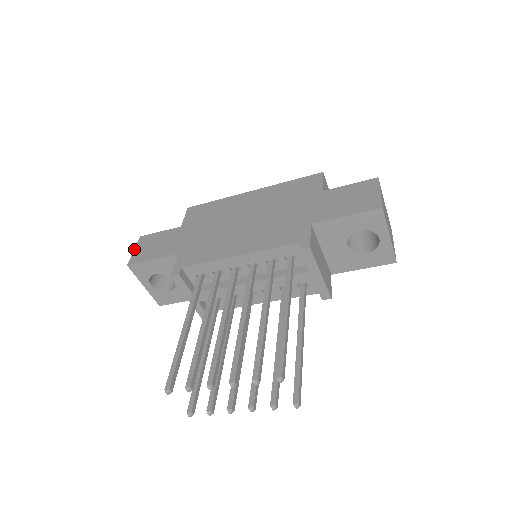
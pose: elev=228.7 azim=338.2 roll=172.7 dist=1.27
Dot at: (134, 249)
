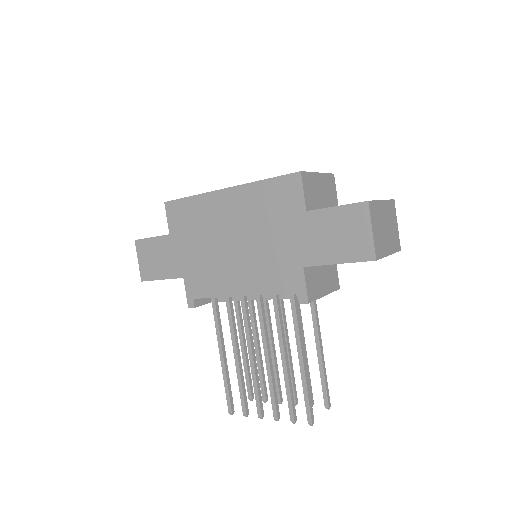
Dot at: occluded
